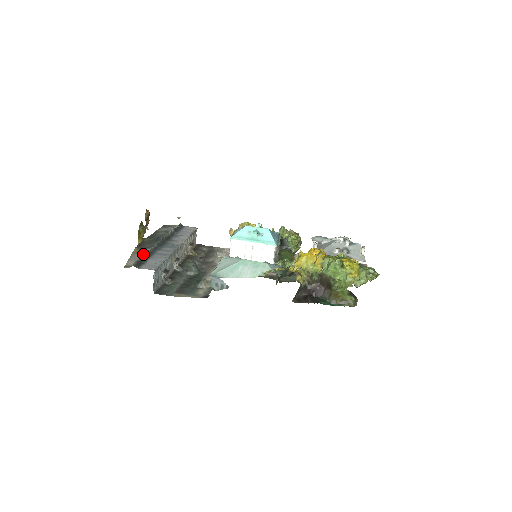
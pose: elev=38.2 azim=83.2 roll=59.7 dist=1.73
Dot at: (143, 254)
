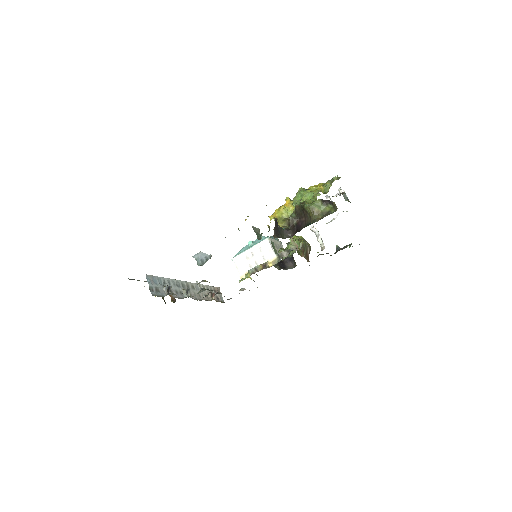
Dot at: occluded
